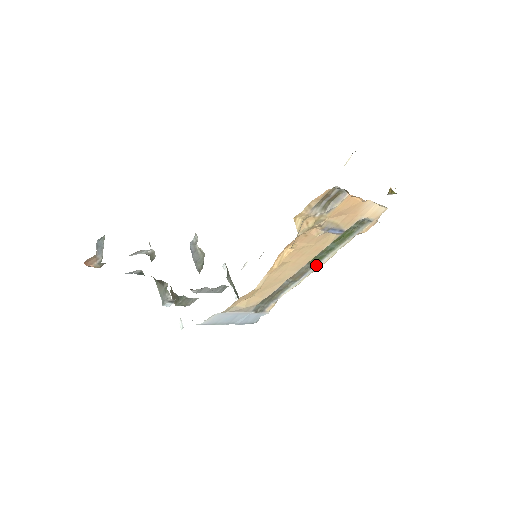
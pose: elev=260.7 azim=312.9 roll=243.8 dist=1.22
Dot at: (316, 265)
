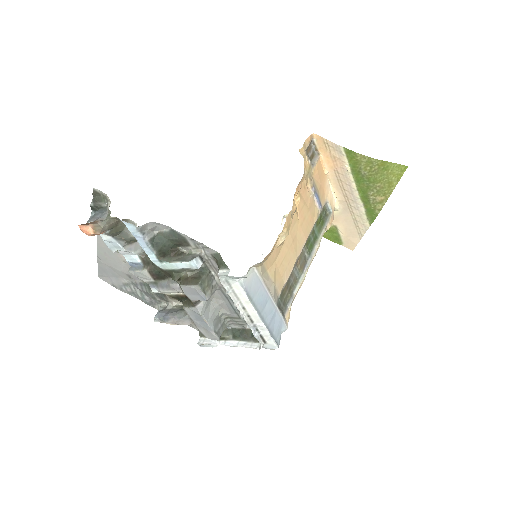
Dot at: (311, 255)
